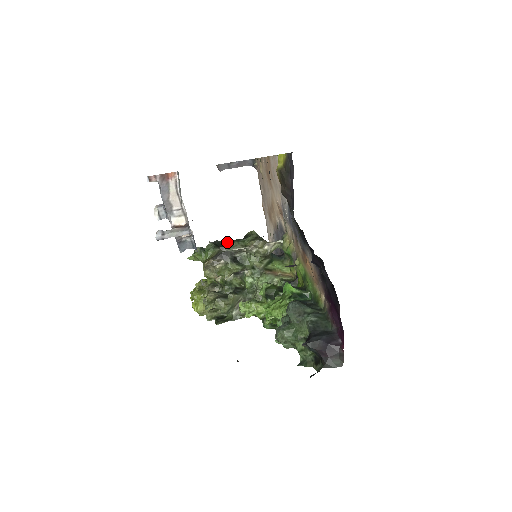
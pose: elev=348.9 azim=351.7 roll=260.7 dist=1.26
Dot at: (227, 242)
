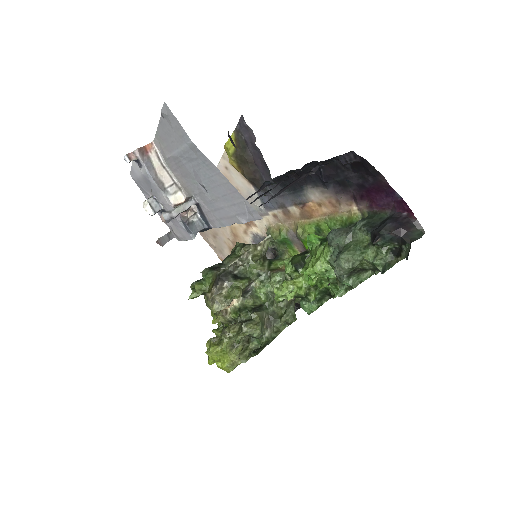
Dot at: (219, 263)
